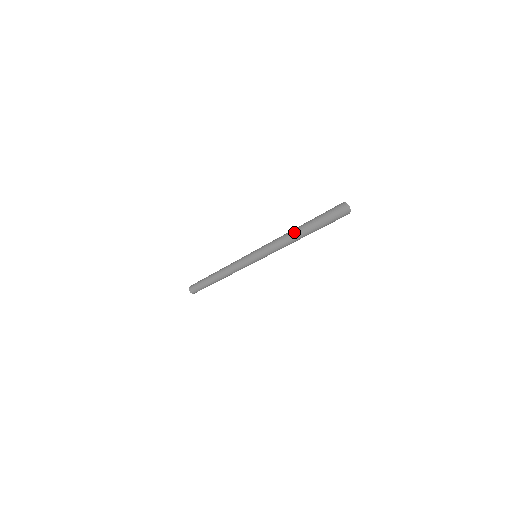
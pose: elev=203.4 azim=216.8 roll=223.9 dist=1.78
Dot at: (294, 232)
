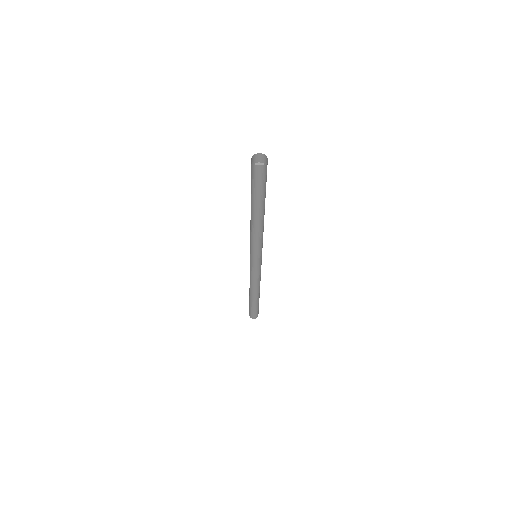
Dot at: occluded
